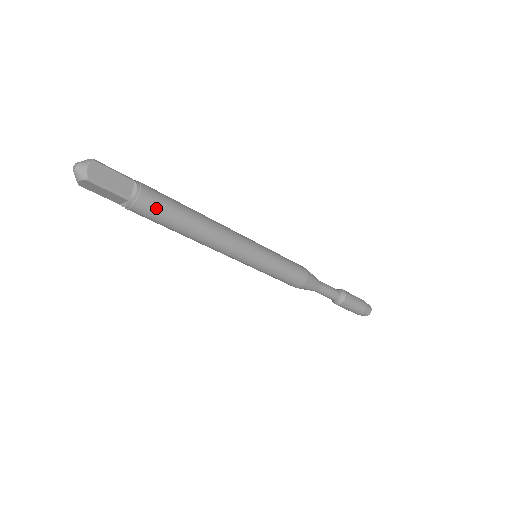
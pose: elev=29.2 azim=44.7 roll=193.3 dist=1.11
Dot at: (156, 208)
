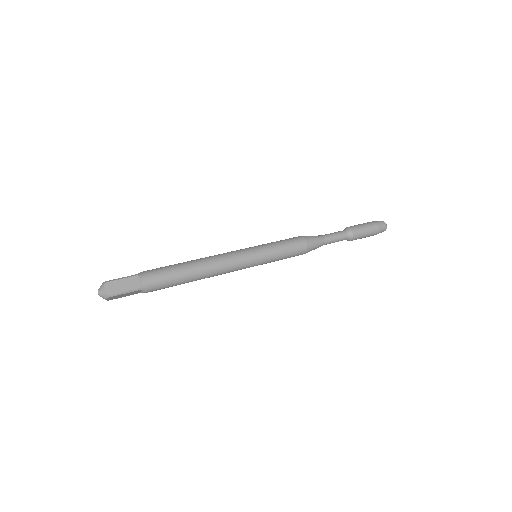
Dot at: (161, 281)
